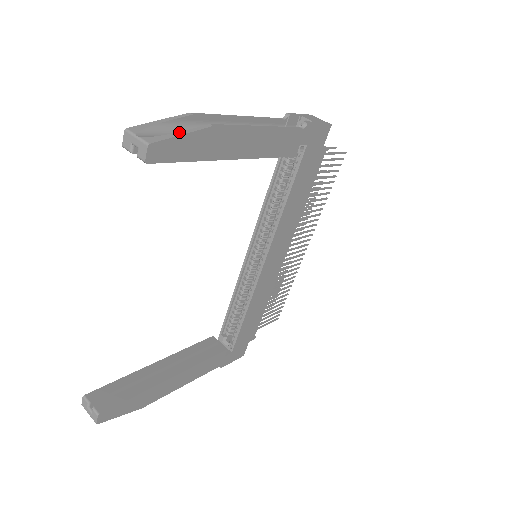
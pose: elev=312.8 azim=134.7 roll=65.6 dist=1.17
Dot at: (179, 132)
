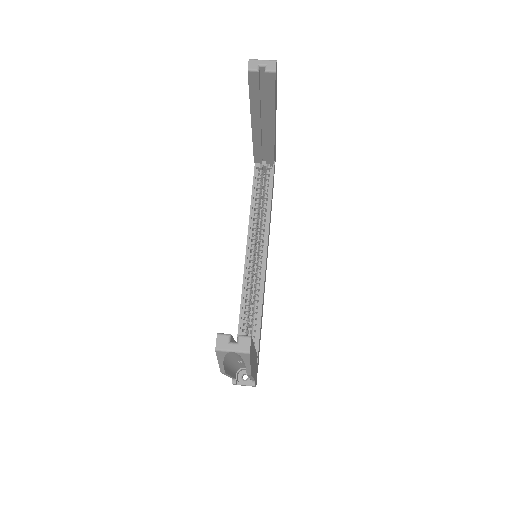
Dot at: occluded
